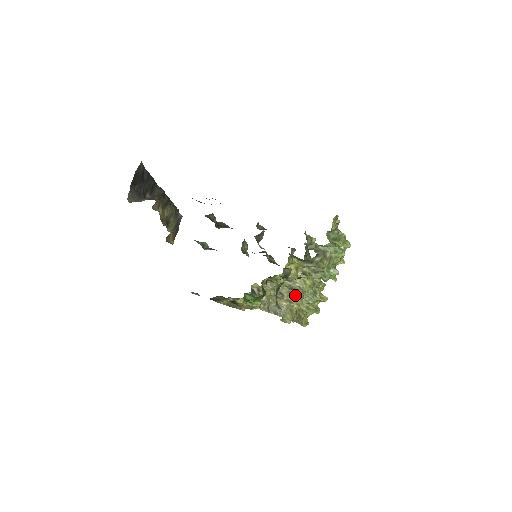
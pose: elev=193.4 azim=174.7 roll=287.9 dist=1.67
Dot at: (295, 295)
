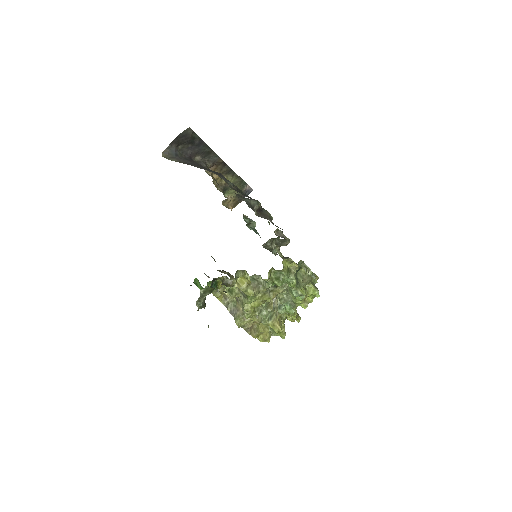
Dot at: occluded
